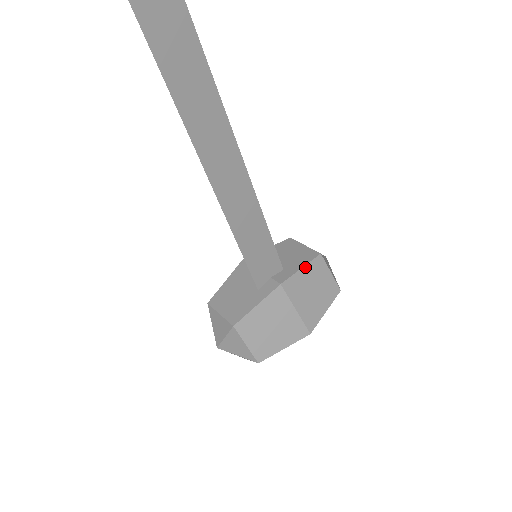
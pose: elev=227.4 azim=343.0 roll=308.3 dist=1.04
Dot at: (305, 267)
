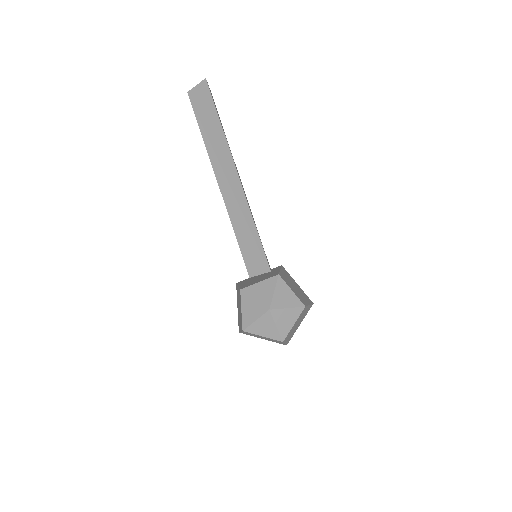
Dot at: occluded
